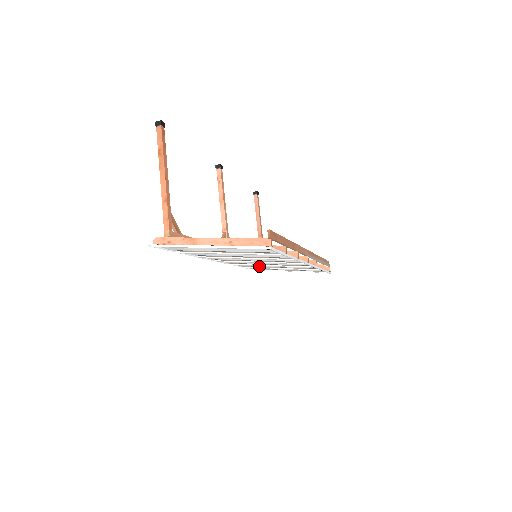
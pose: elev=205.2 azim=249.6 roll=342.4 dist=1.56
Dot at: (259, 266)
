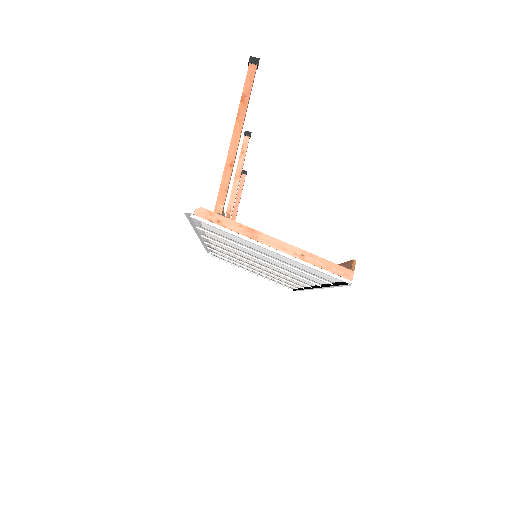
Dot at: (233, 260)
